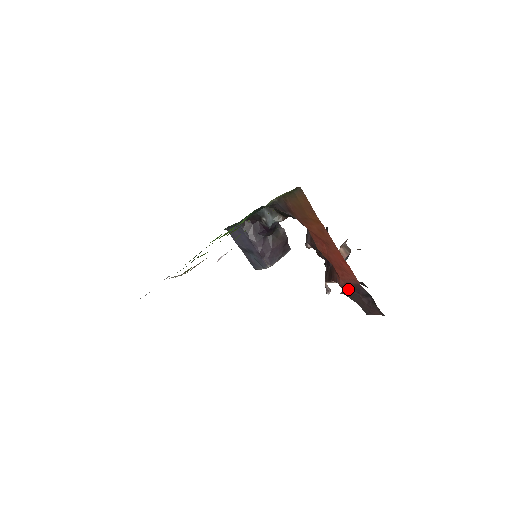
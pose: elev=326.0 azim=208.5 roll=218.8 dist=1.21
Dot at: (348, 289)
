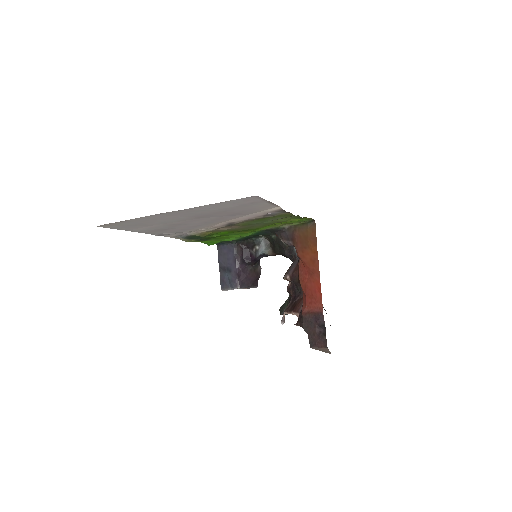
Dot at: (308, 317)
